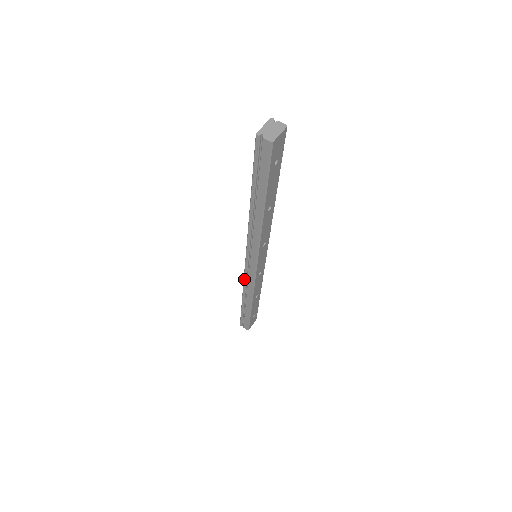
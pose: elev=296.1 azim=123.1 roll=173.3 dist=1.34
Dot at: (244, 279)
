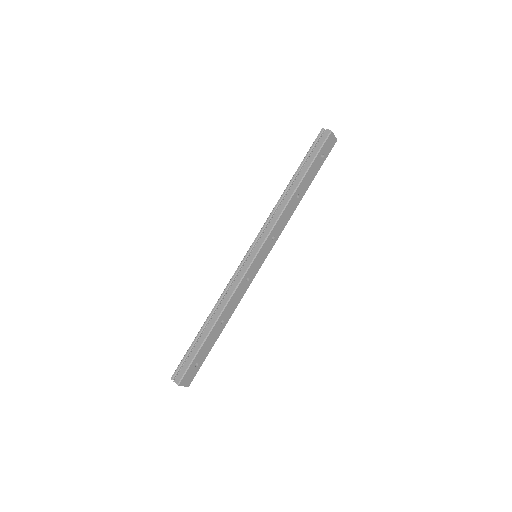
Dot at: (230, 280)
